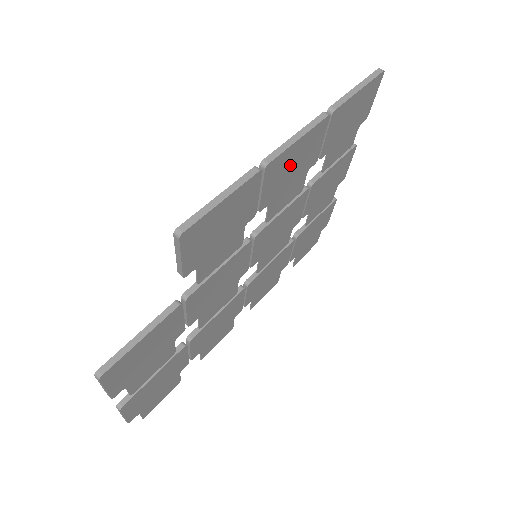
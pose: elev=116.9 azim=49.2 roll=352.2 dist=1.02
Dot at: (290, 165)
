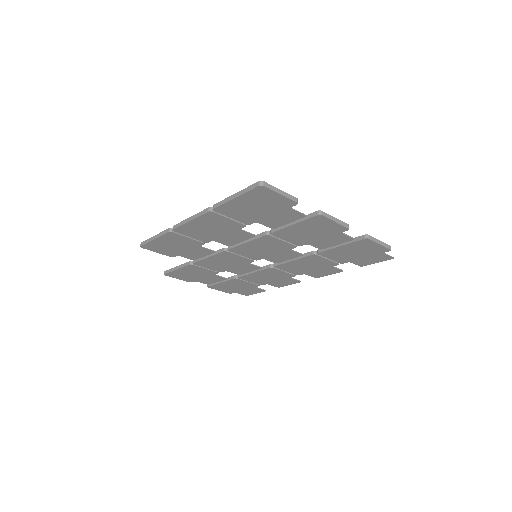
Dot at: (204, 229)
